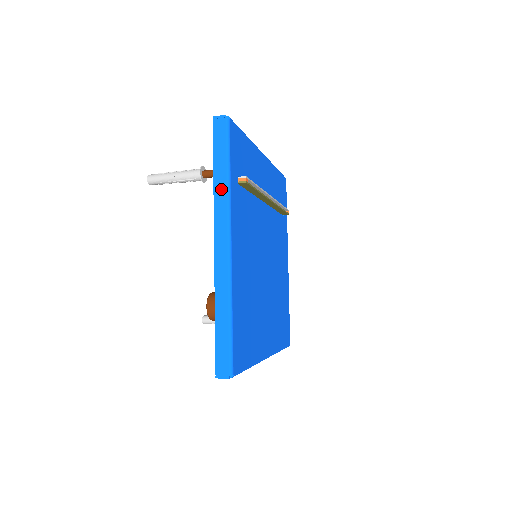
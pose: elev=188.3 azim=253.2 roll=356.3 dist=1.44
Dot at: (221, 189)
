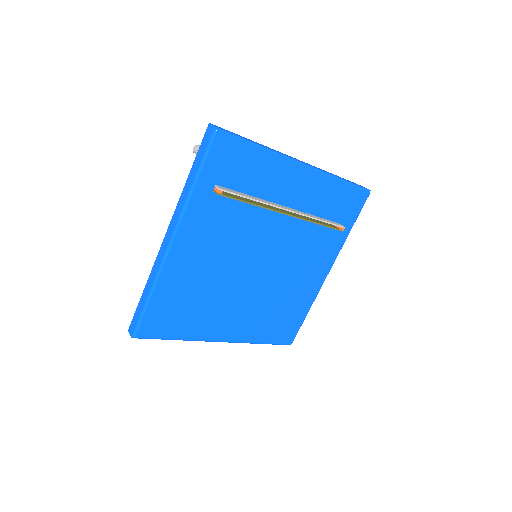
Dot at: (186, 192)
